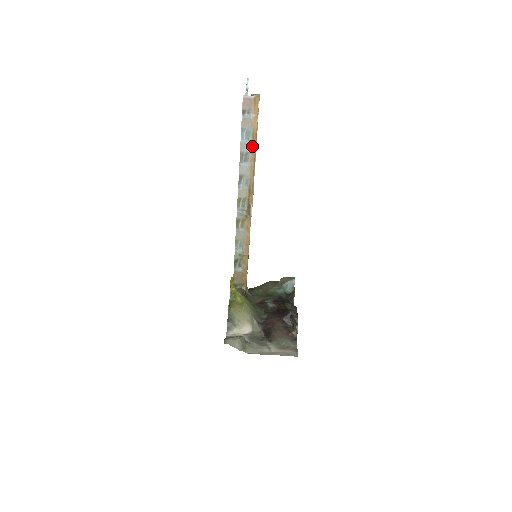
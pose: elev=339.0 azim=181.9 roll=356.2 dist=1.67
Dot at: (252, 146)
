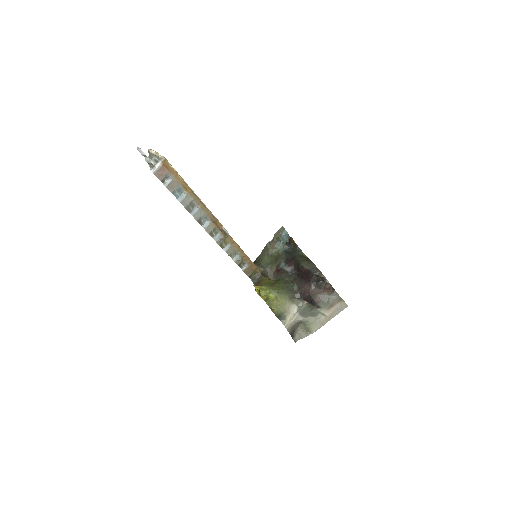
Dot at: (191, 195)
